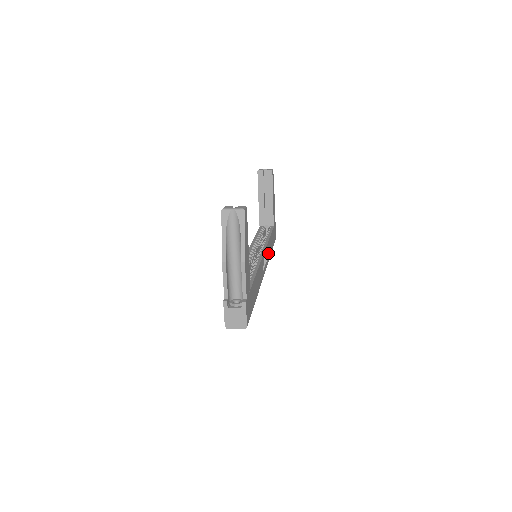
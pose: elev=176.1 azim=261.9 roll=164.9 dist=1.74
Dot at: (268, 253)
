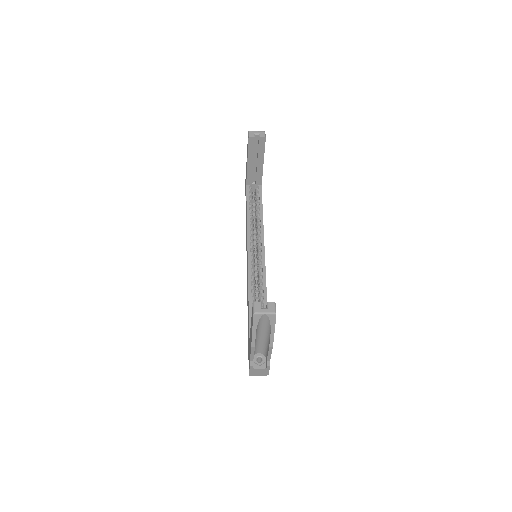
Dot at: occluded
